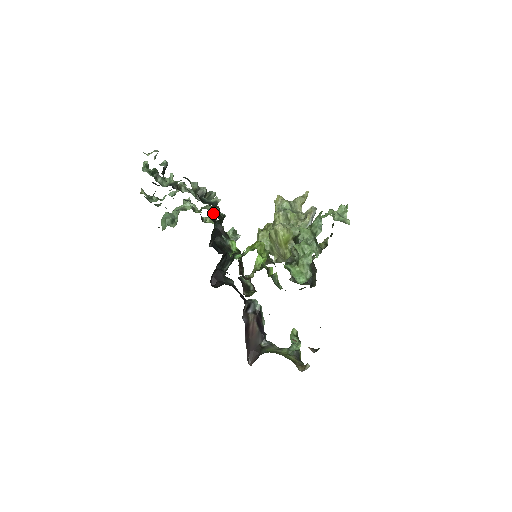
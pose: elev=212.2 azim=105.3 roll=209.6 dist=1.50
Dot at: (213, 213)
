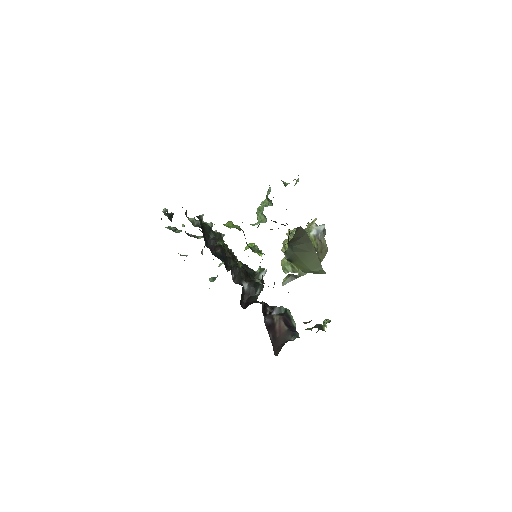
Dot at: (233, 254)
